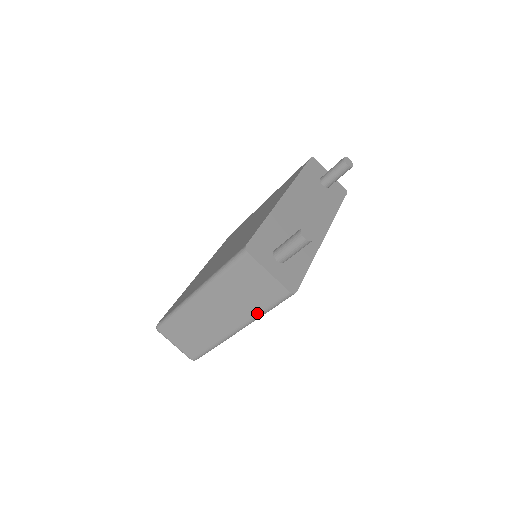
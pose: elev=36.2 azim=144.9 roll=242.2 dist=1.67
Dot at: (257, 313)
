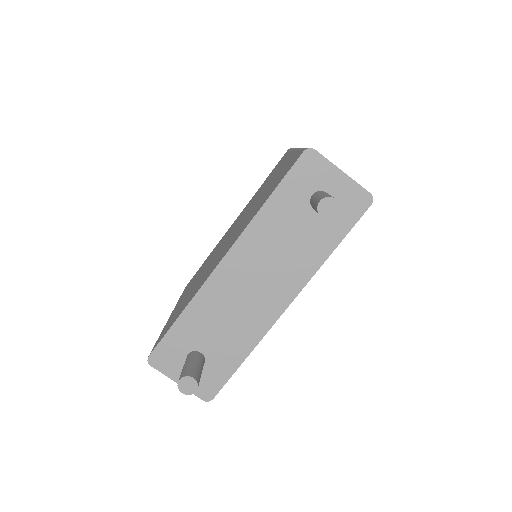
Dot at: occluded
